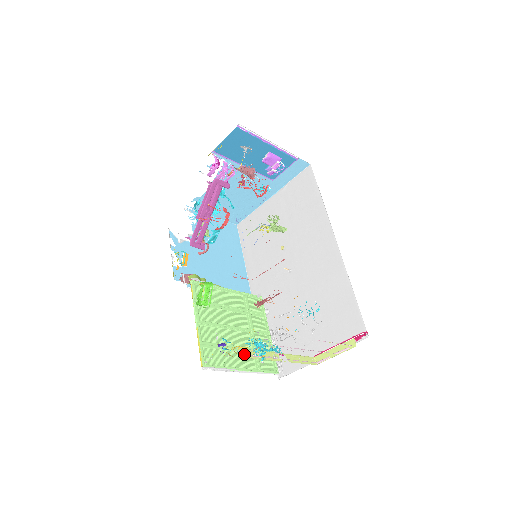
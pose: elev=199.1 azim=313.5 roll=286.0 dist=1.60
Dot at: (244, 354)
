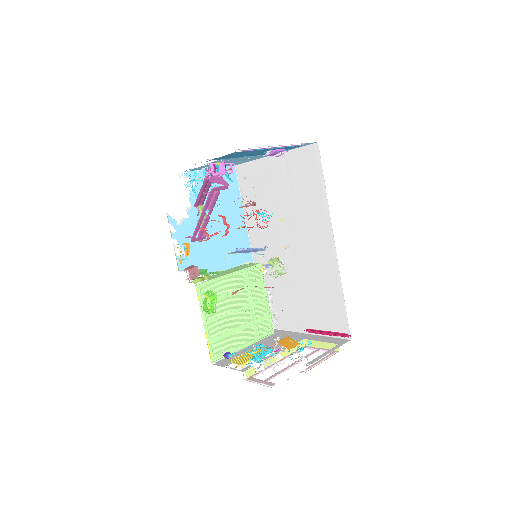
Dot at: (247, 375)
